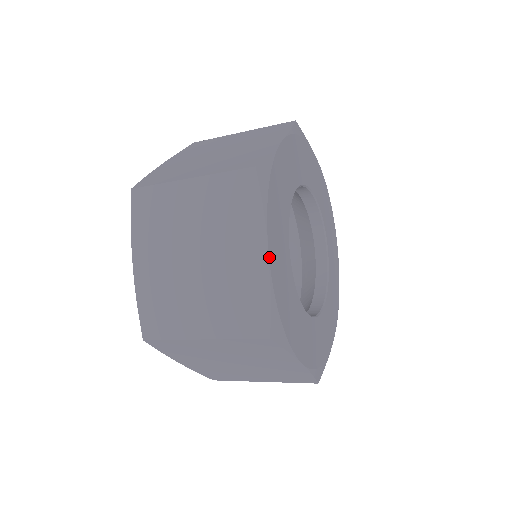
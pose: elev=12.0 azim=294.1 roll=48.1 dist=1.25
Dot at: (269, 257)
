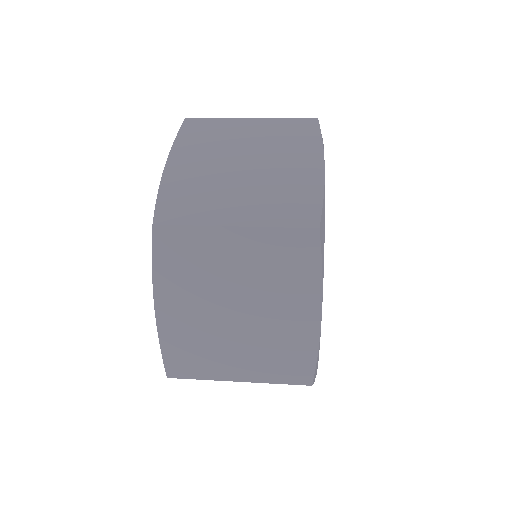
Dot at: (321, 317)
